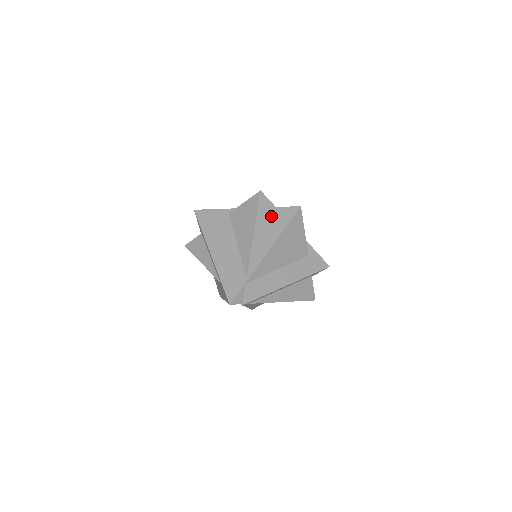
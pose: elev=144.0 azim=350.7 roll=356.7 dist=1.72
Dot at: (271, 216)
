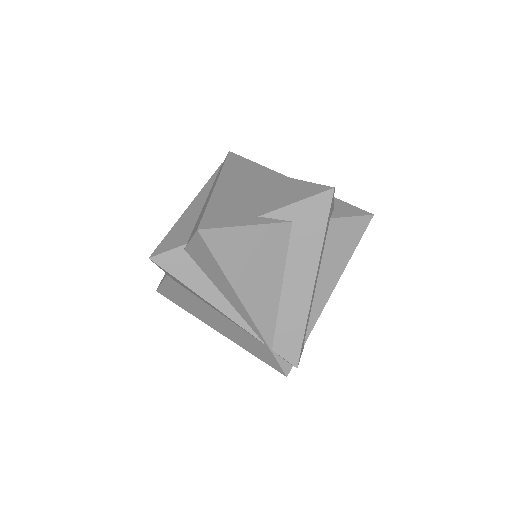
Dot at: (196, 262)
